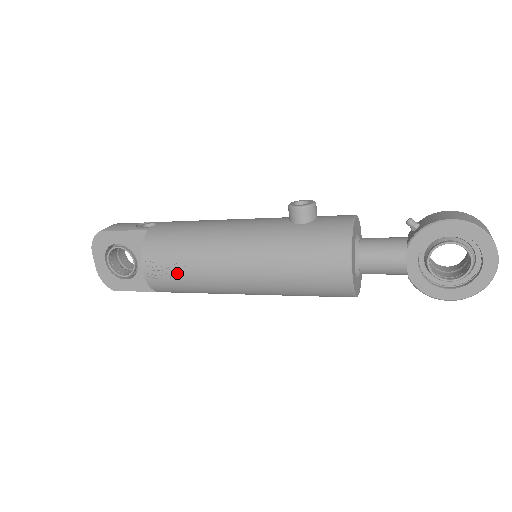
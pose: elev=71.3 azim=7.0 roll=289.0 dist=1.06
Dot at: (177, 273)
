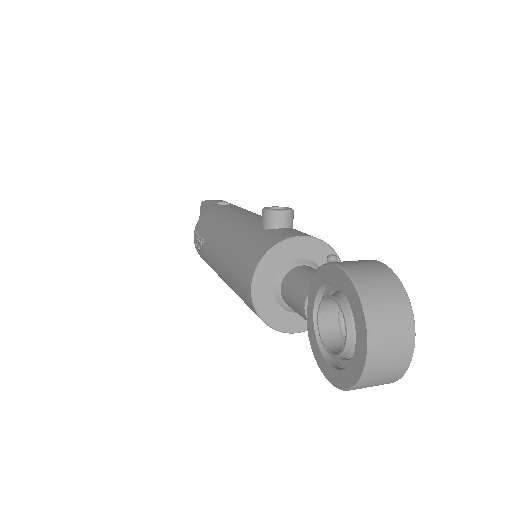
Dot at: (201, 247)
